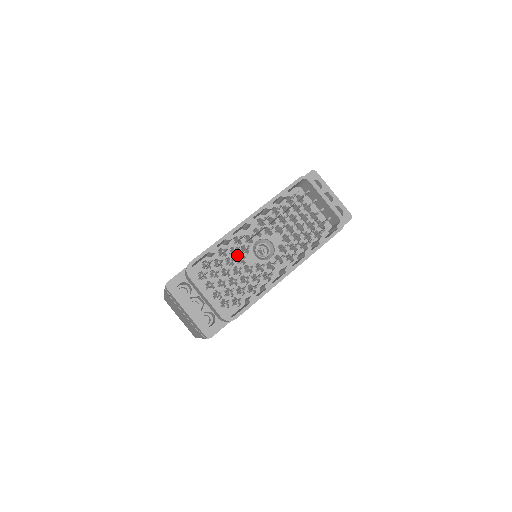
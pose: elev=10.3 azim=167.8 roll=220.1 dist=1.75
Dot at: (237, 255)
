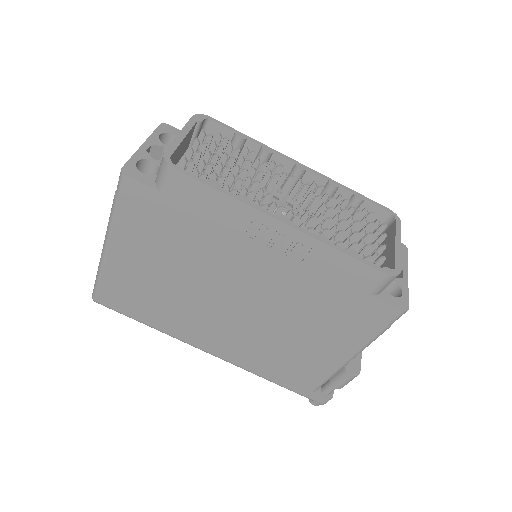
Dot at: occluded
